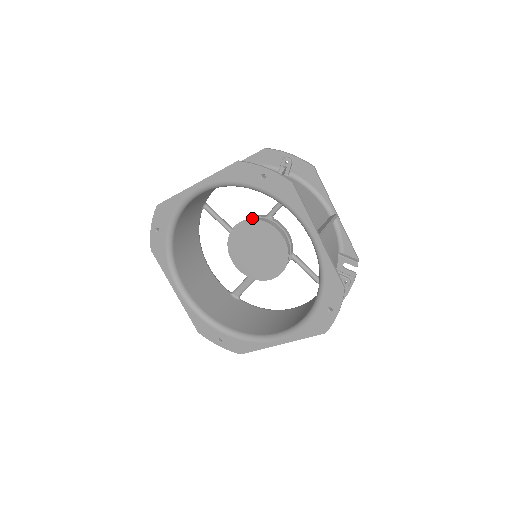
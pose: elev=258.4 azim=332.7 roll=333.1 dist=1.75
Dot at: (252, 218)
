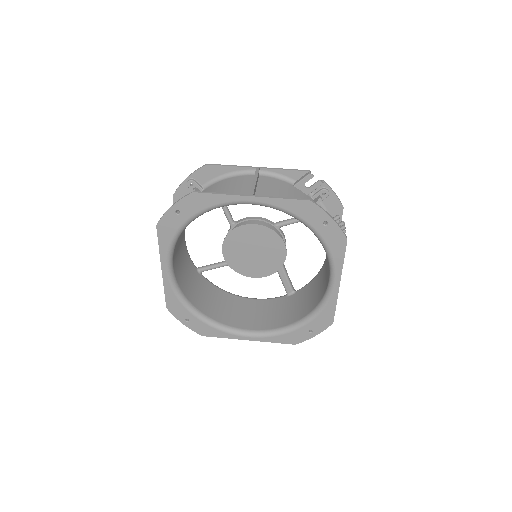
Dot at: occluded
